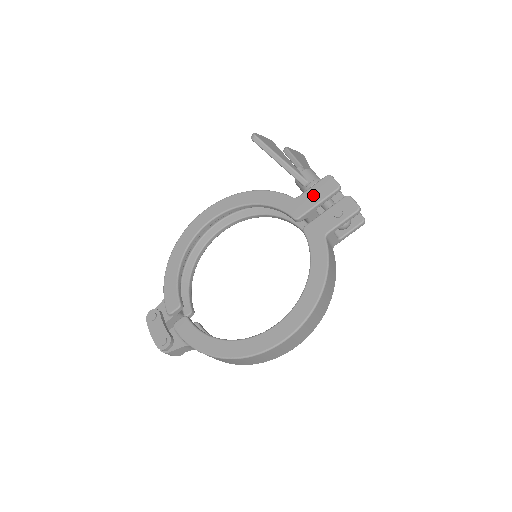
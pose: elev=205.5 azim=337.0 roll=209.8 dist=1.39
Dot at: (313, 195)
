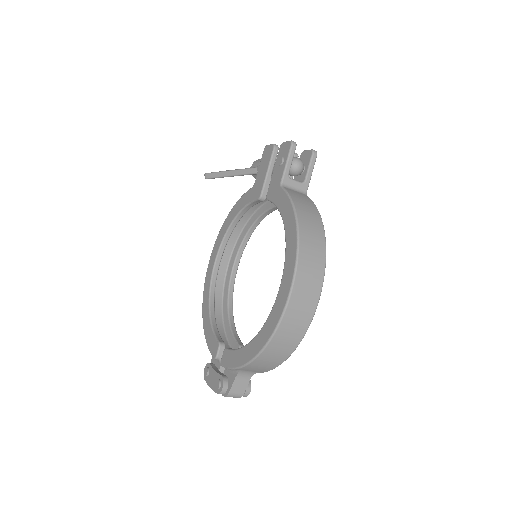
Dot at: (262, 170)
